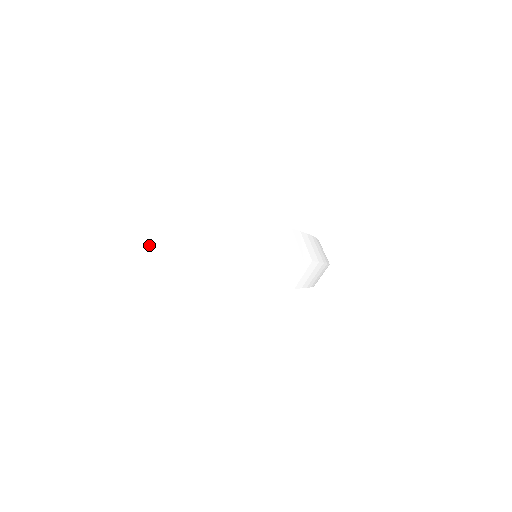
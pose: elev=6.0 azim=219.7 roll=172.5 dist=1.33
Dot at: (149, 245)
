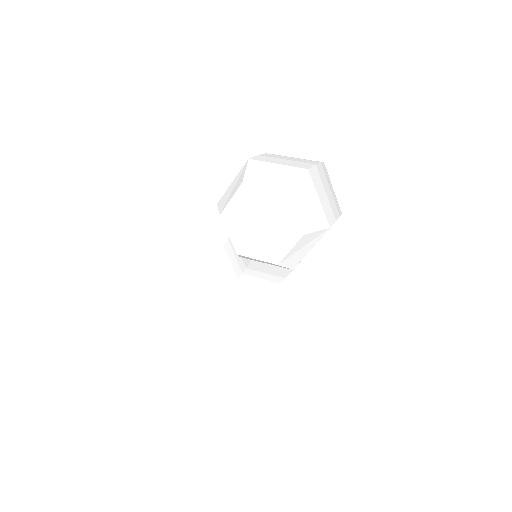
Dot at: (322, 167)
